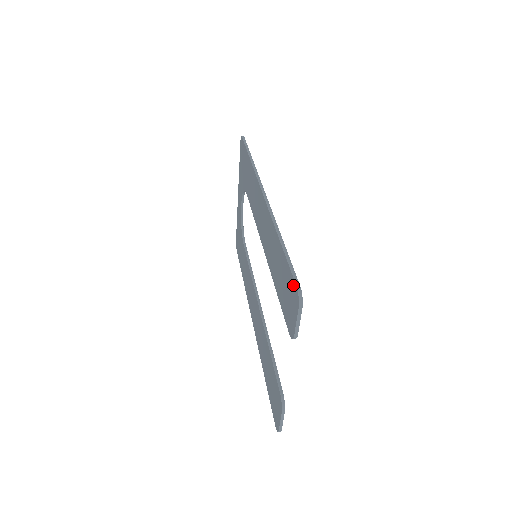
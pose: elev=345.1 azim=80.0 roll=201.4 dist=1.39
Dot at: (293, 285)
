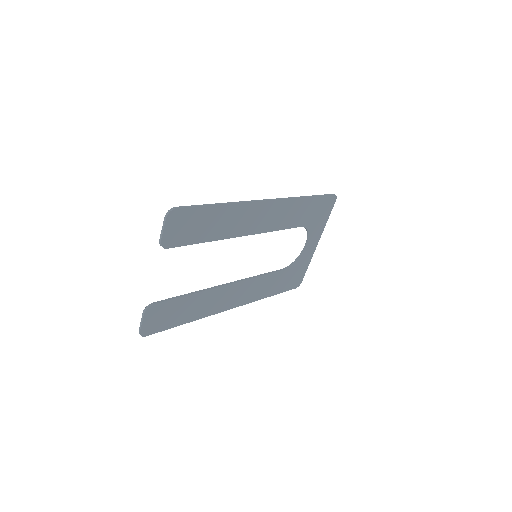
Dot at: (181, 210)
